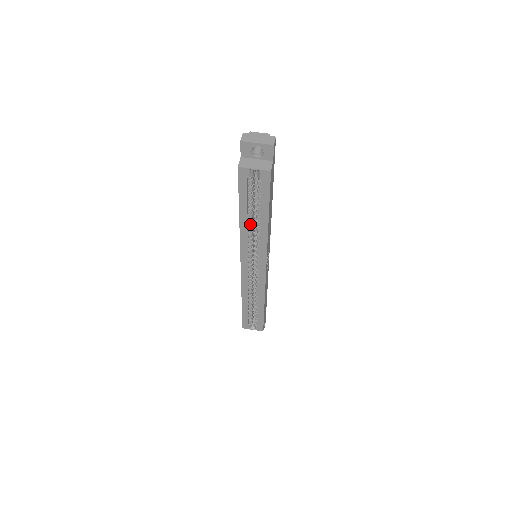
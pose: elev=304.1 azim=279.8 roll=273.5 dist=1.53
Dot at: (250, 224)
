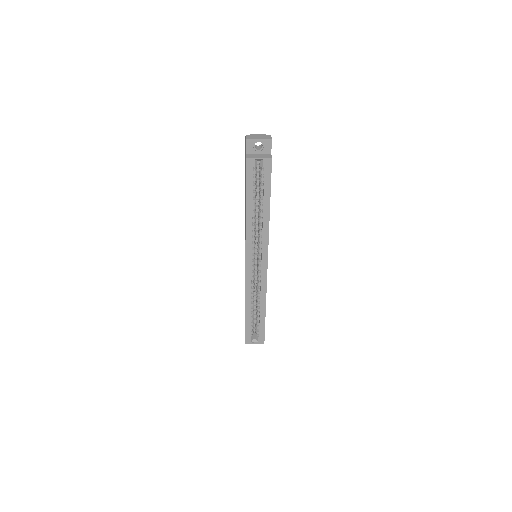
Dot at: (254, 216)
